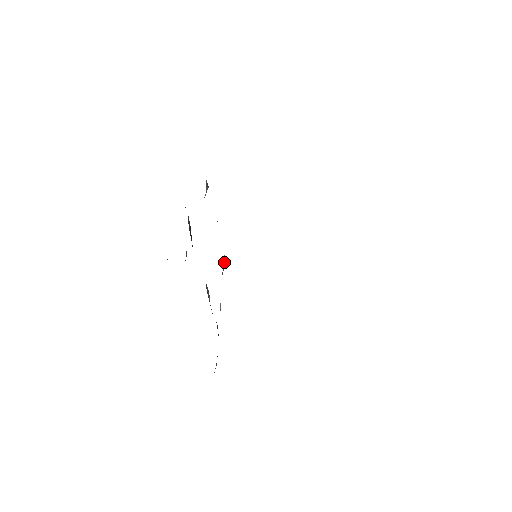
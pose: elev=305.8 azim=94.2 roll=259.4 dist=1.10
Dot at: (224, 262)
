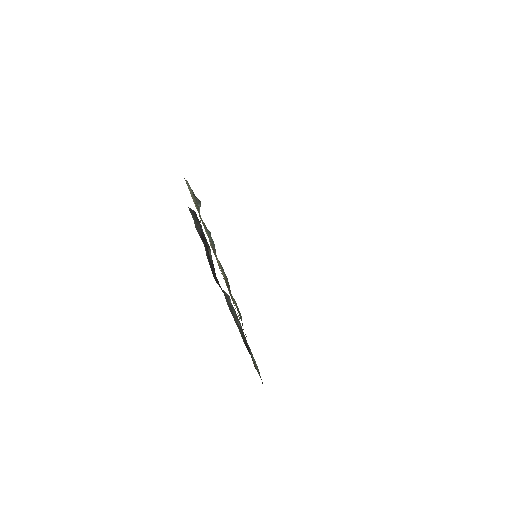
Dot at: (226, 279)
